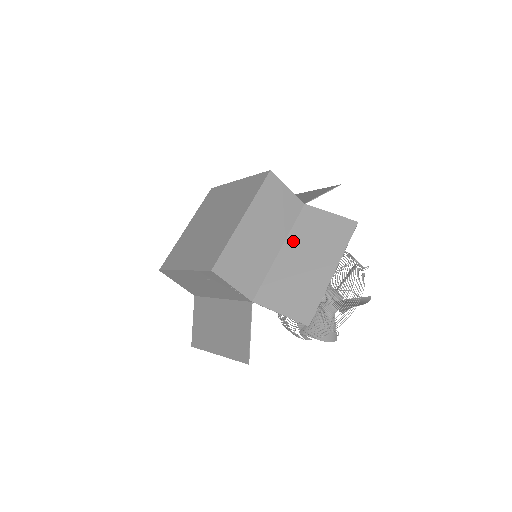
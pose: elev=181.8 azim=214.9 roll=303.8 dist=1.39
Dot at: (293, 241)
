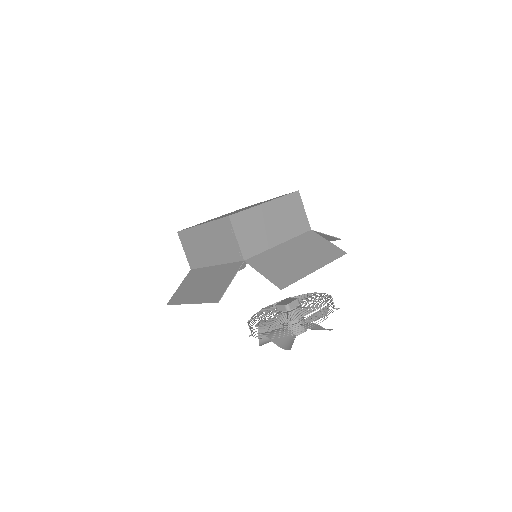
Dot at: (293, 243)
